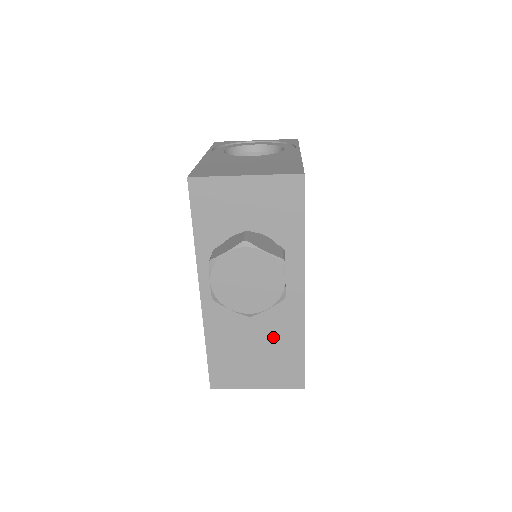
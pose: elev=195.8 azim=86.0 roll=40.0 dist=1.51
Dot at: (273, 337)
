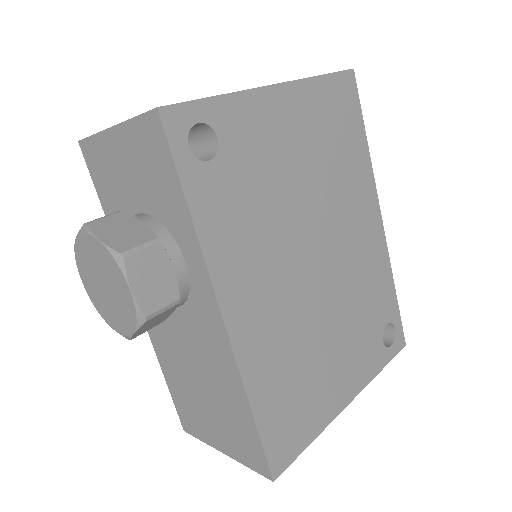
Dot at: (214, 381)
